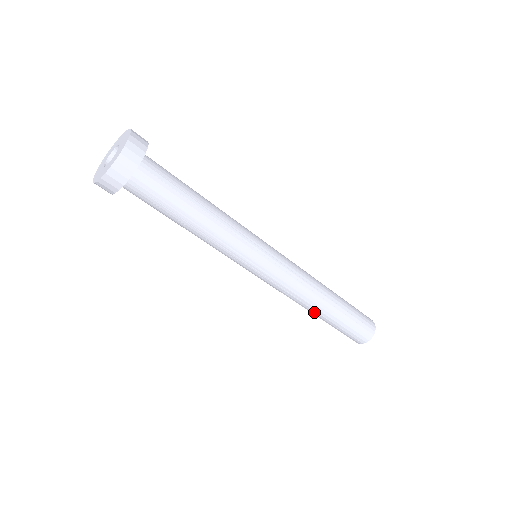
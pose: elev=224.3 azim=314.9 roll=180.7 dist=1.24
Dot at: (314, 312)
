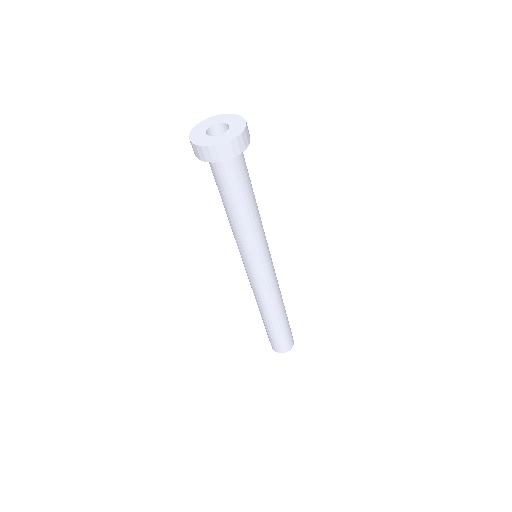
Dot at: (272, 316)
